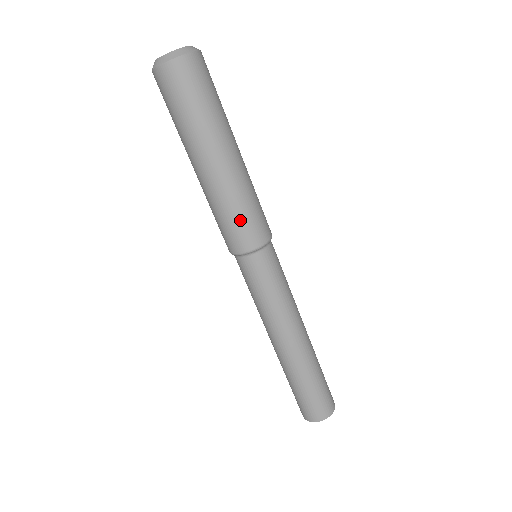
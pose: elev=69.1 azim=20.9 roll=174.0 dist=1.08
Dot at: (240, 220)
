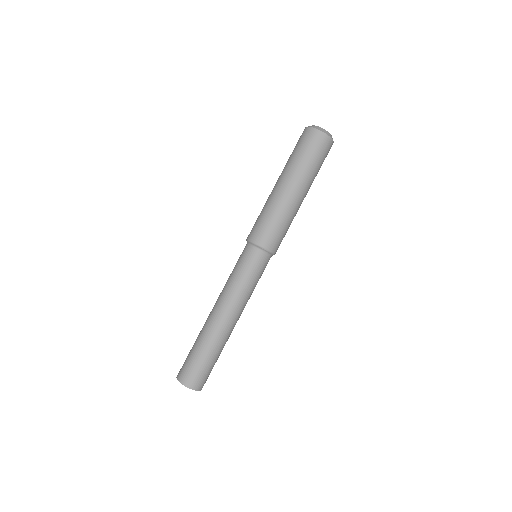
Dot at: (270, 225)
